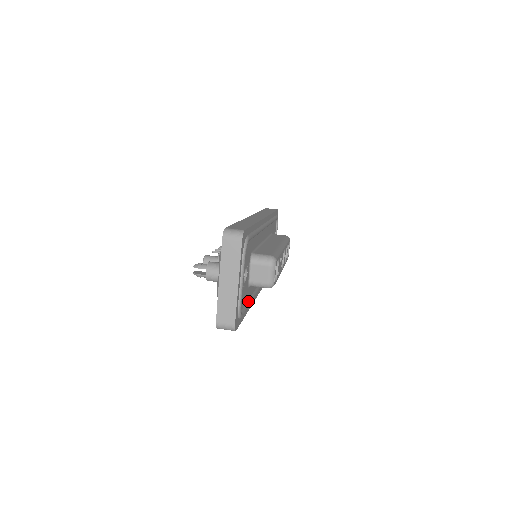
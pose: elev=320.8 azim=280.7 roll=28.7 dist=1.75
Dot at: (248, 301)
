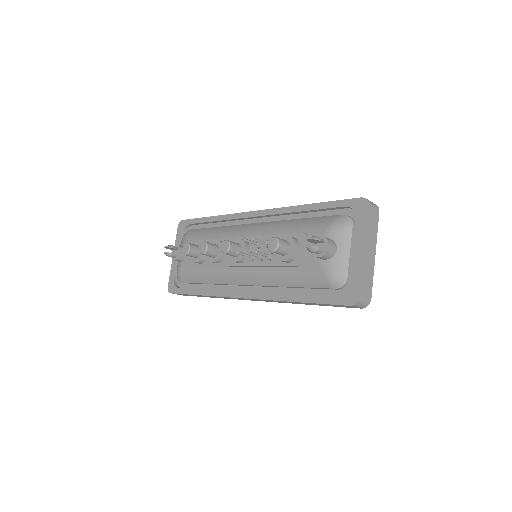
Dot at: occluded
